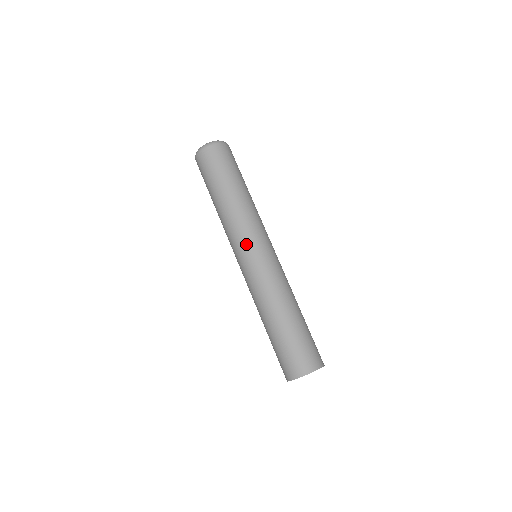
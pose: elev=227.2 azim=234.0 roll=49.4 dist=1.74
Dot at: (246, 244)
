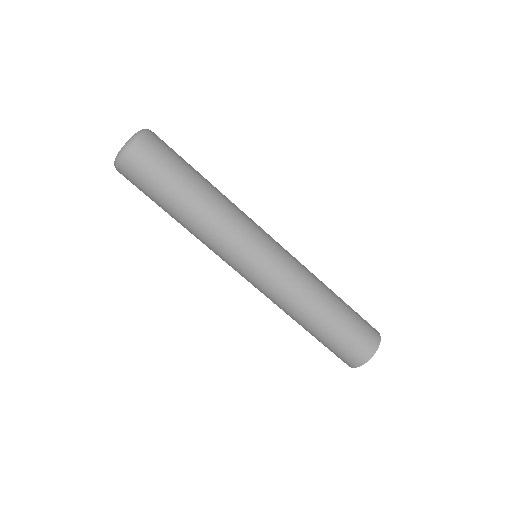
Dot at: (232, 266)
